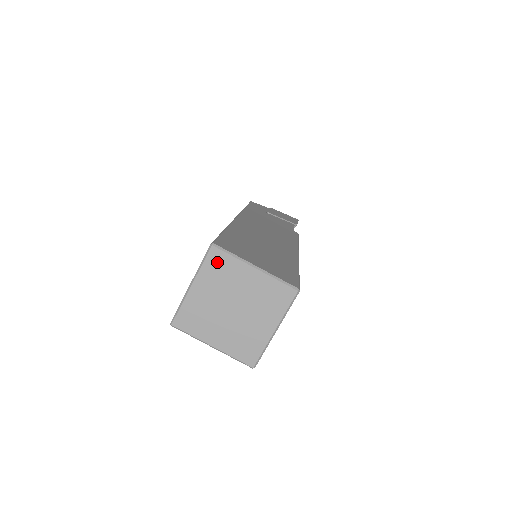
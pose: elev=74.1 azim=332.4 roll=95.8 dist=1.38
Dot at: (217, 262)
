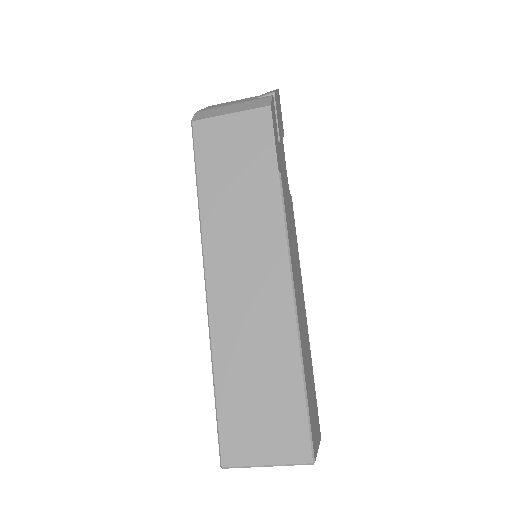
Dot at: occluded
